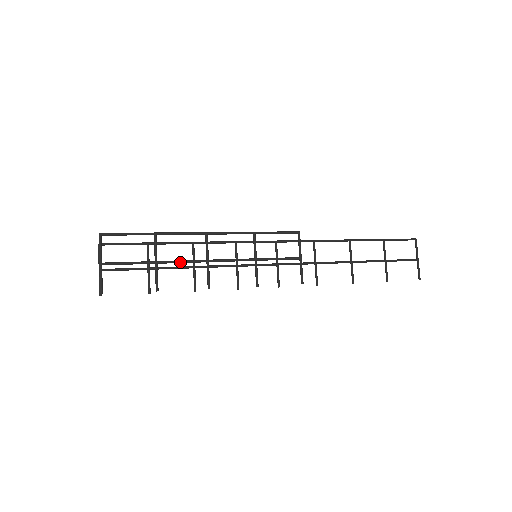
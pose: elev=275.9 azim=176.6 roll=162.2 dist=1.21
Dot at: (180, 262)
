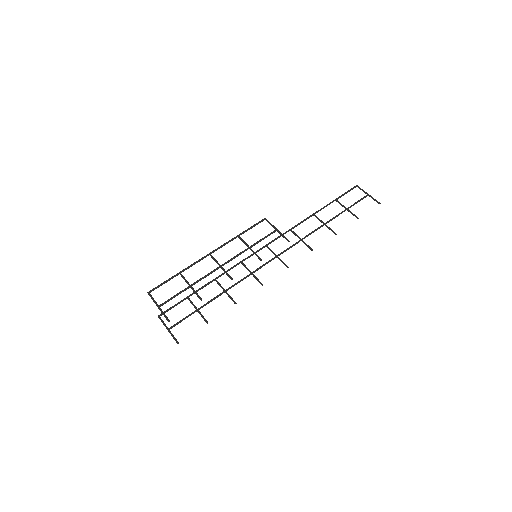
Dot at: (204, 277)
